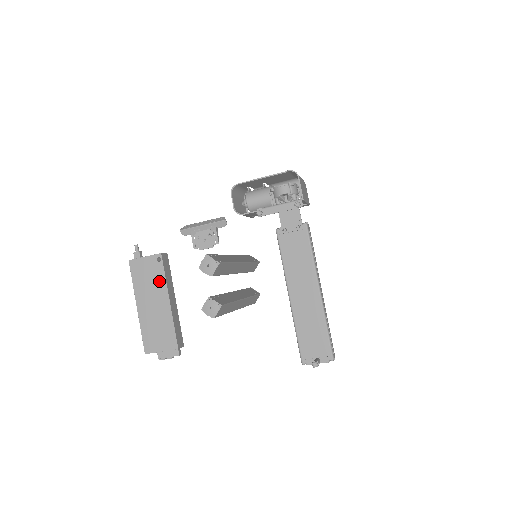
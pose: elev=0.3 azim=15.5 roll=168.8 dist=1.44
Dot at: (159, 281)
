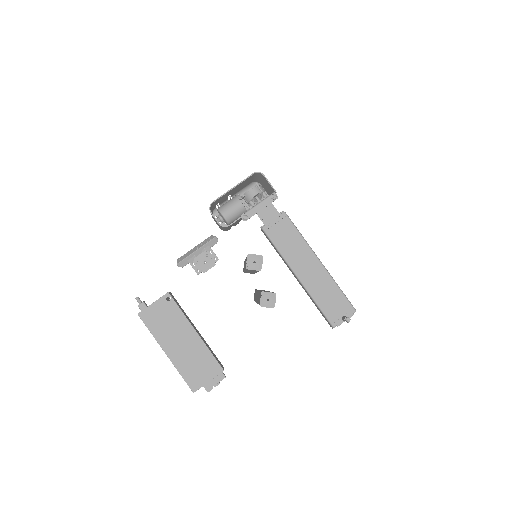
Dot at: (178, 318)
